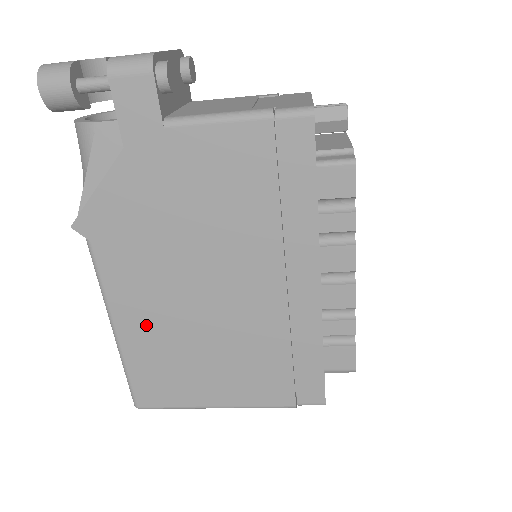
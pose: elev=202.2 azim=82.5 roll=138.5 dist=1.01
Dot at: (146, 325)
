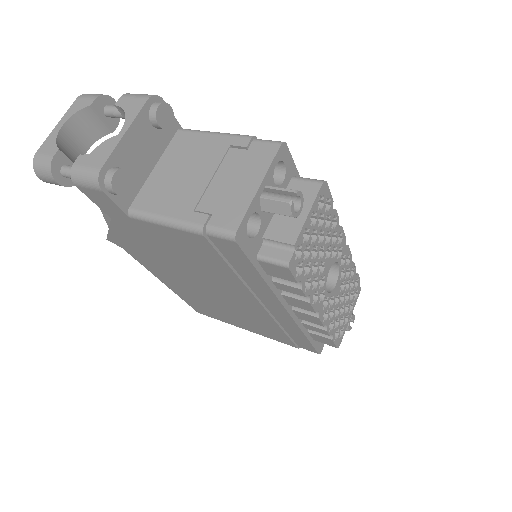
Dot at: (181, 288)
